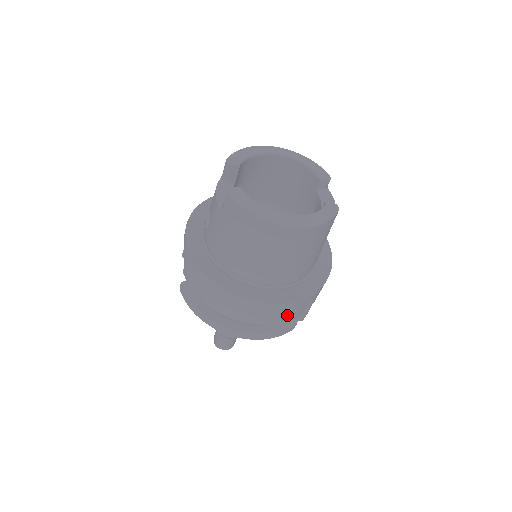
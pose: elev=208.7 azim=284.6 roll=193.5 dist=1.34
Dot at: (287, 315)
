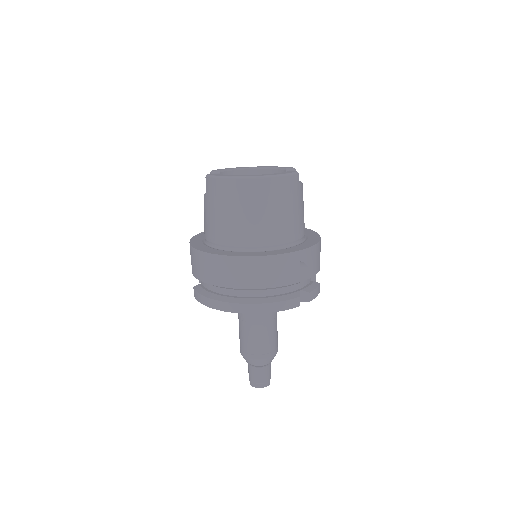
Dot at: (280, 275)
